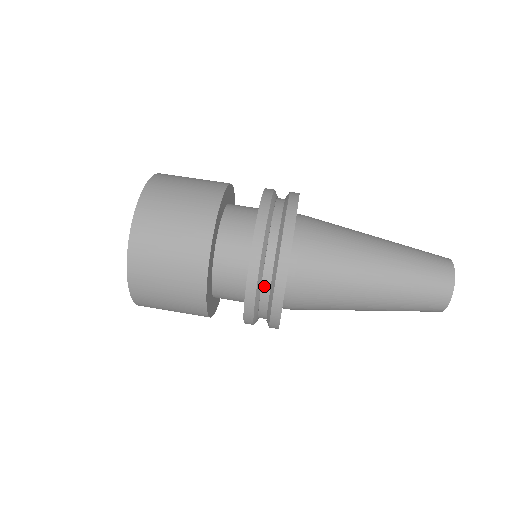
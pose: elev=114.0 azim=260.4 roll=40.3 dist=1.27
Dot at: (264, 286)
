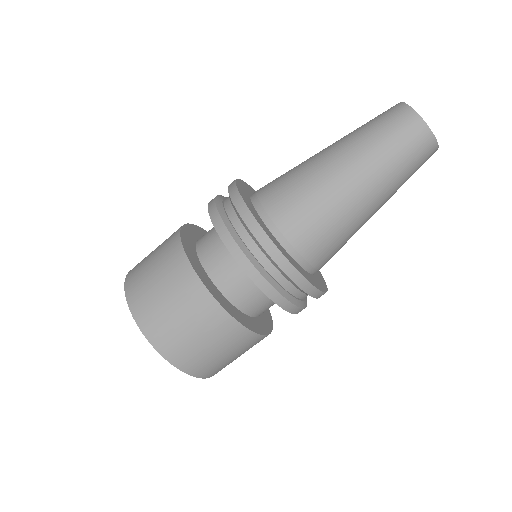
Dot at: occluded
